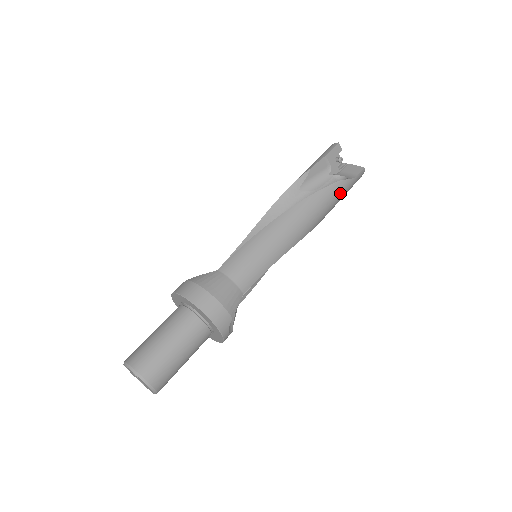
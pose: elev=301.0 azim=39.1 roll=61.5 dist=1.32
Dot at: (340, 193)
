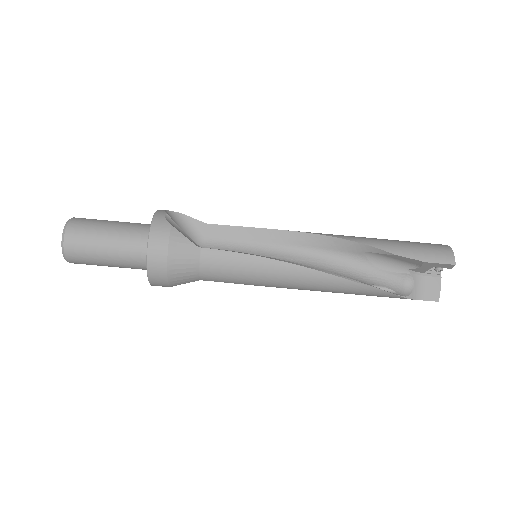
Dot at: (384, 296)
